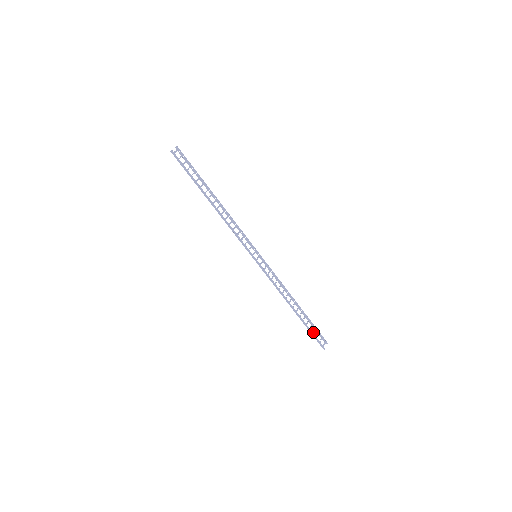
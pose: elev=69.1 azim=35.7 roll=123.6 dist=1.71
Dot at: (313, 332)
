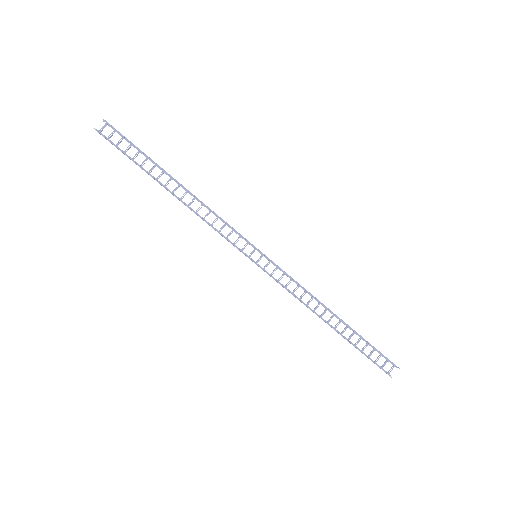
Dot at: occluded
